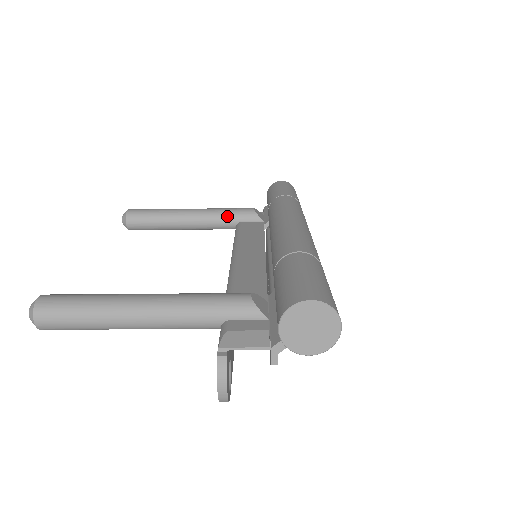
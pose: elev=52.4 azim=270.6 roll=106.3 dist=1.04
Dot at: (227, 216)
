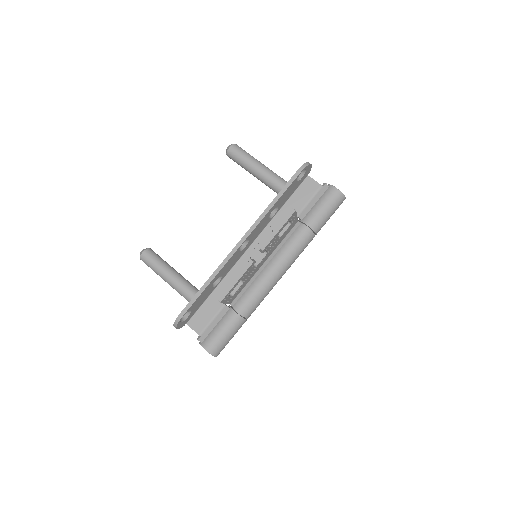
Dot at: occluded
